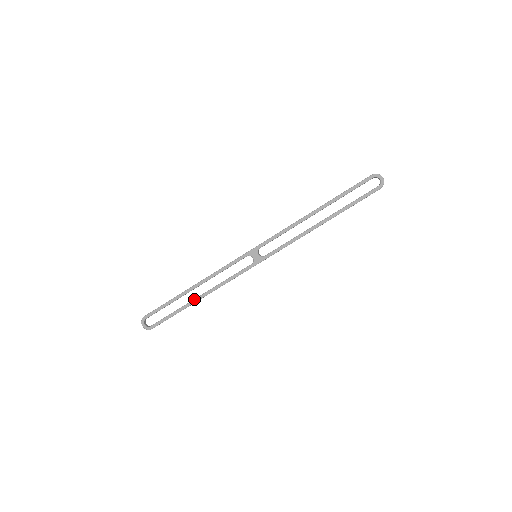
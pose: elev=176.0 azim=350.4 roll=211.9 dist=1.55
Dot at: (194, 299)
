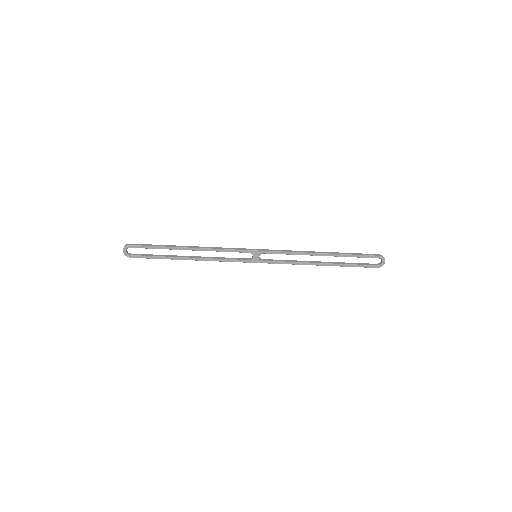
Dot at: (184, 257)
